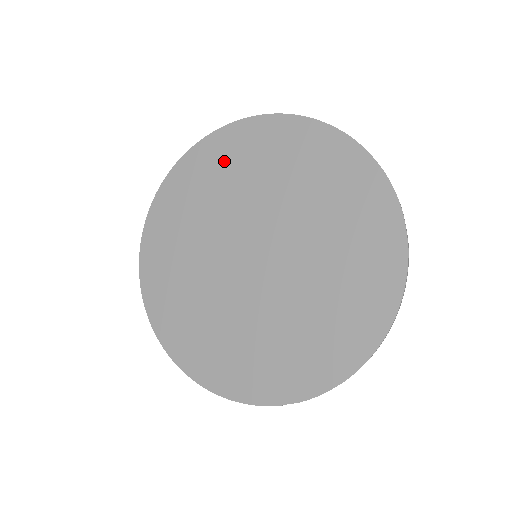
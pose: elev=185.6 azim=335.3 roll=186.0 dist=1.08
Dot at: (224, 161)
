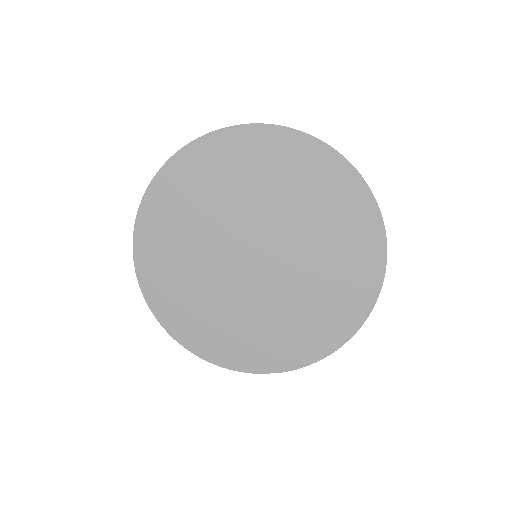
Dot at: (232, 162)
